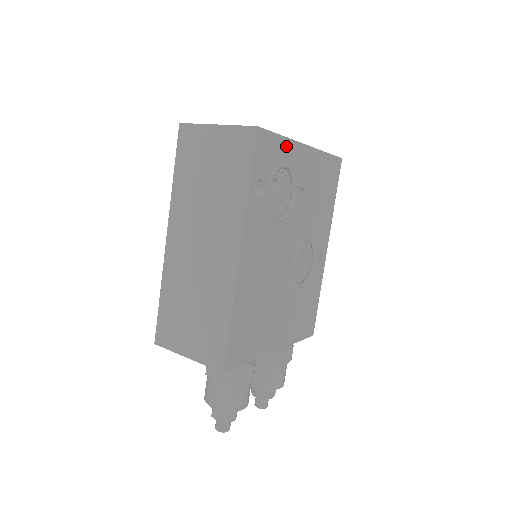
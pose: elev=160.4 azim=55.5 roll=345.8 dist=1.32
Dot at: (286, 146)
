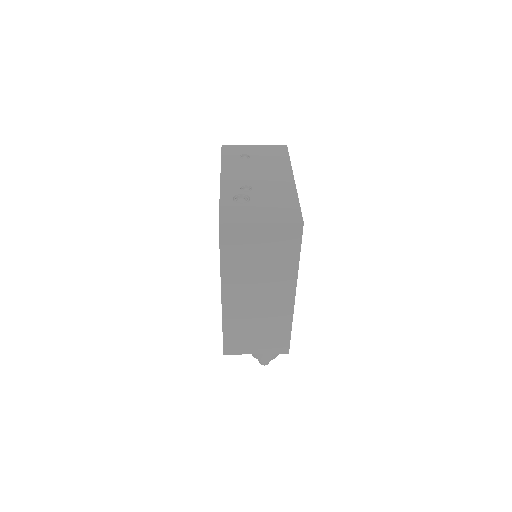
Dot at: occluded
